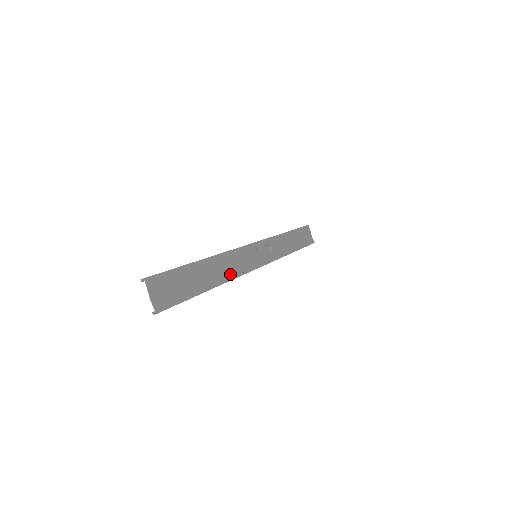
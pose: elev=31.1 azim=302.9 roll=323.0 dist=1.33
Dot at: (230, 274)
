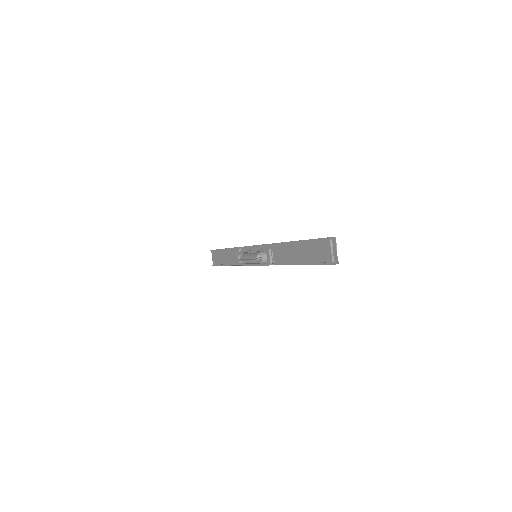
Dot at: (282, 260)
